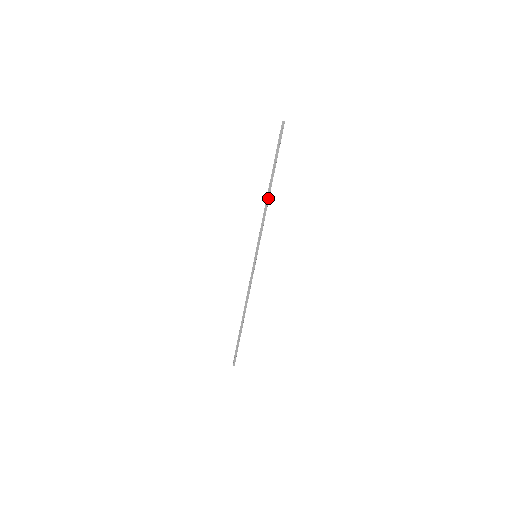
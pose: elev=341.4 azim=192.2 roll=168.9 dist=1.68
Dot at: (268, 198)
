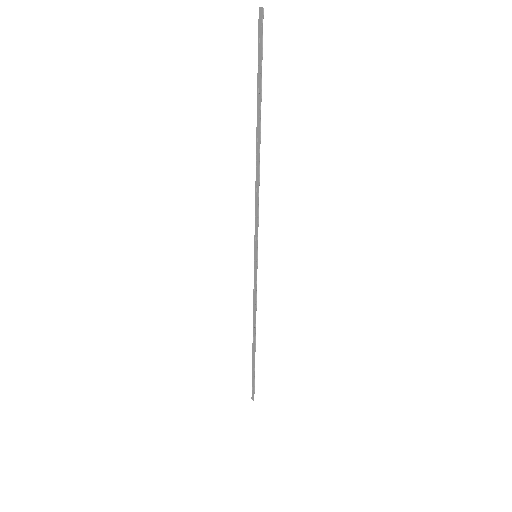
Dot at: (258, 161)
